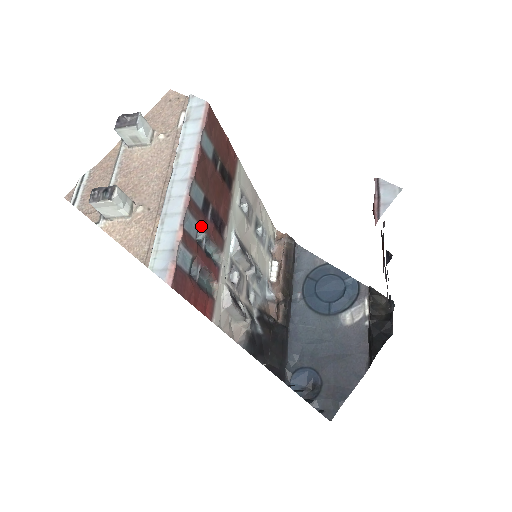
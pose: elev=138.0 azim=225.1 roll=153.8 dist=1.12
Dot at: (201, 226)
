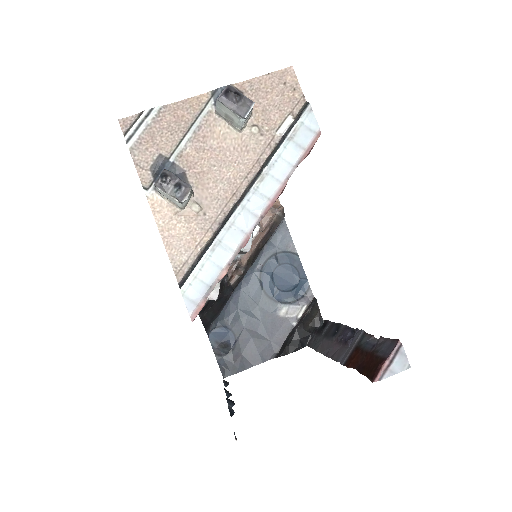
Dot at: occluded
